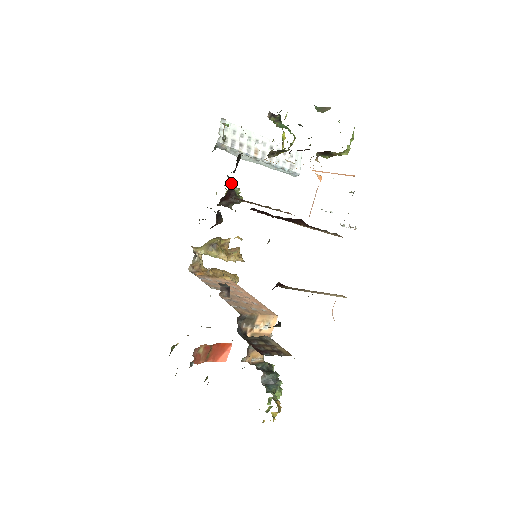
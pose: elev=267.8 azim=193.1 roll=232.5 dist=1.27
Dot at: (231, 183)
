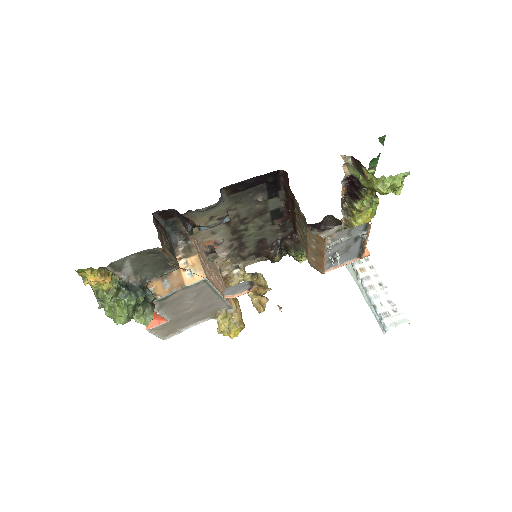
Dot at: occluded
